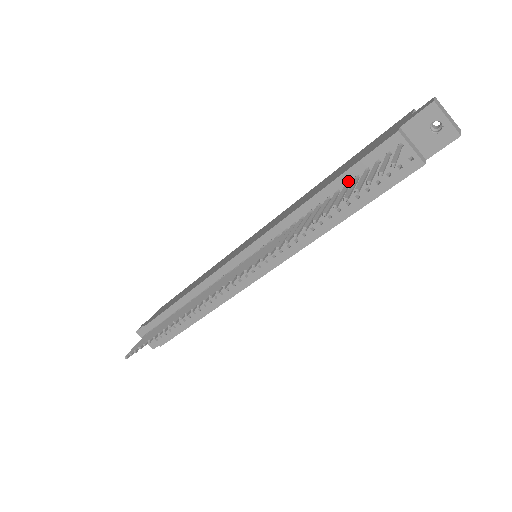
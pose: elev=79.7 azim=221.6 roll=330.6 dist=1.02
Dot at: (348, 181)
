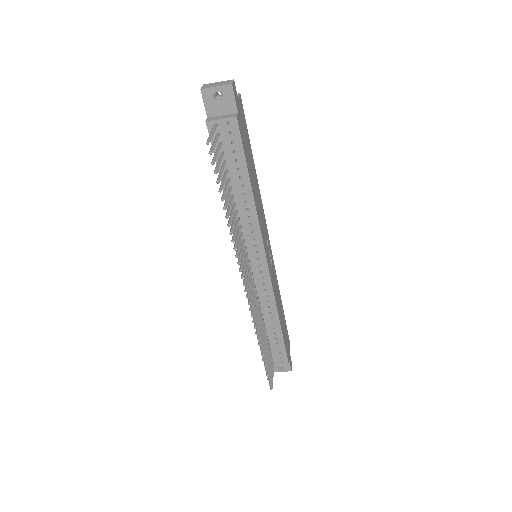
Dot at: (224, 169)
